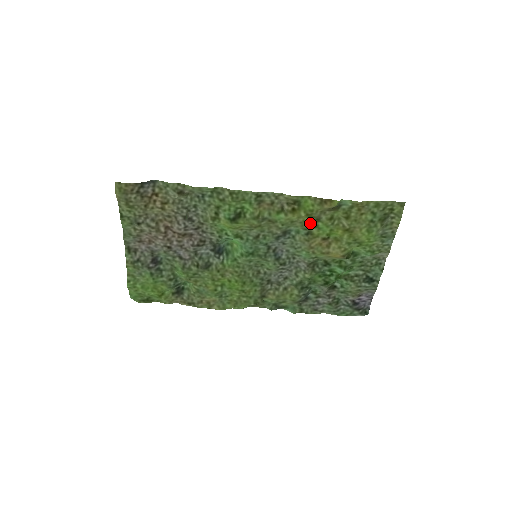
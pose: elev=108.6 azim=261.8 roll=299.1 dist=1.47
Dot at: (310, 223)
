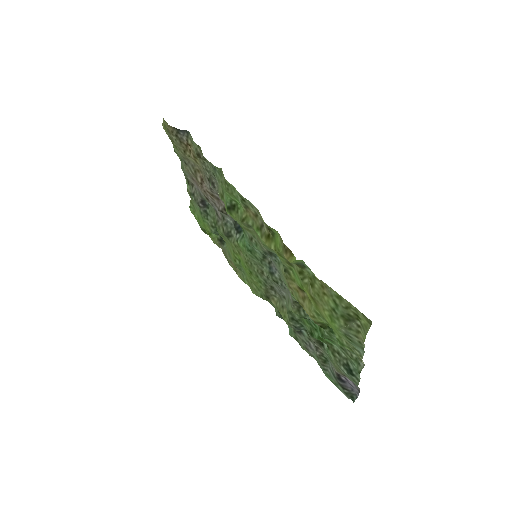
Dot at: (284, 261)
